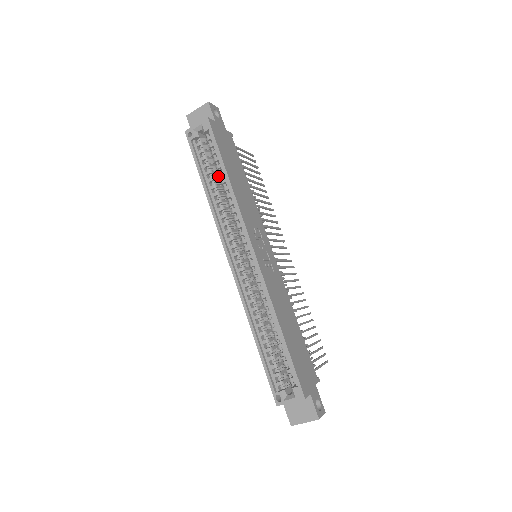
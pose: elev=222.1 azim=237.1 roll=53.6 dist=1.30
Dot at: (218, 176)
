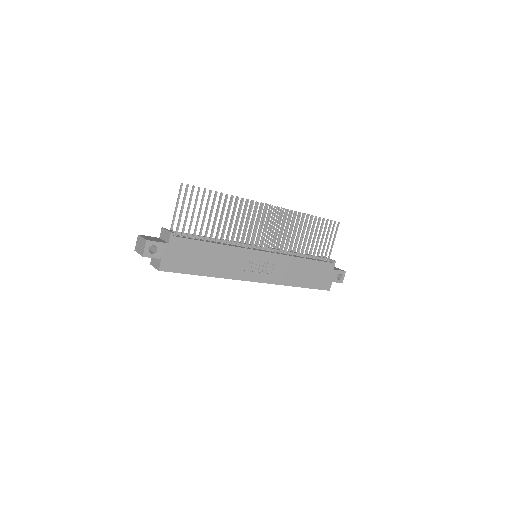
Dot at: occluded
